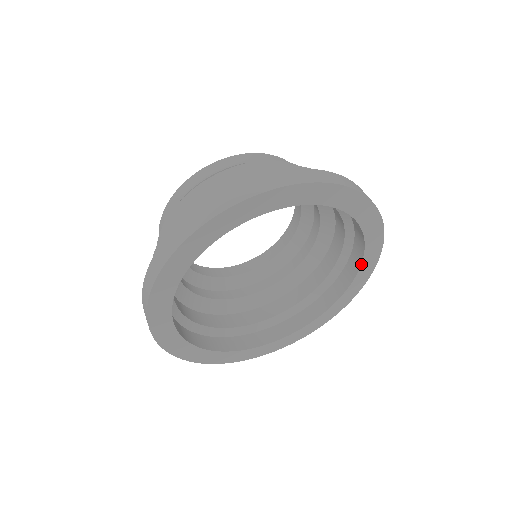
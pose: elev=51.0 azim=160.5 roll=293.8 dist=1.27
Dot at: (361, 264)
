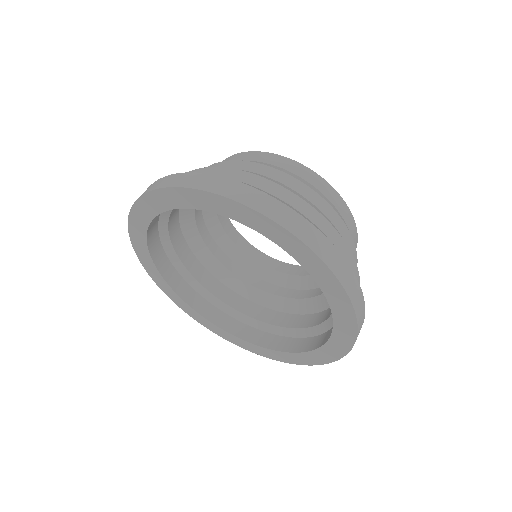
Dot at: (305, 269)
